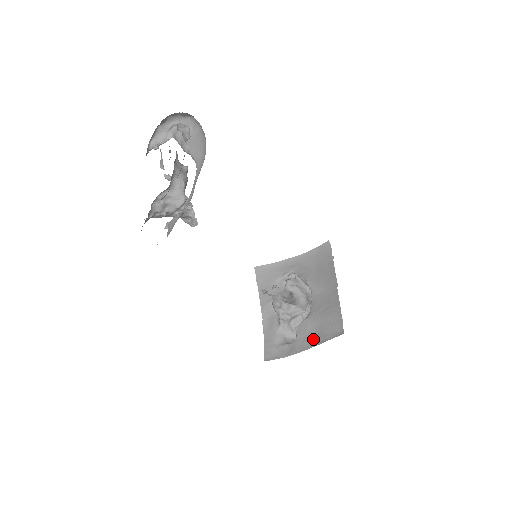
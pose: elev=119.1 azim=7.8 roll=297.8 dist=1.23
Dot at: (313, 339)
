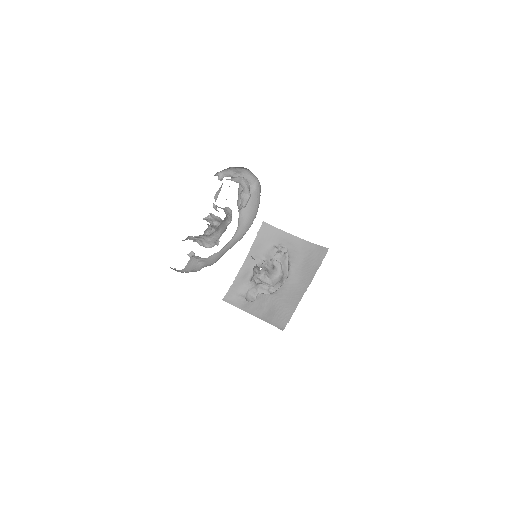
Dot at: (263, 313)
